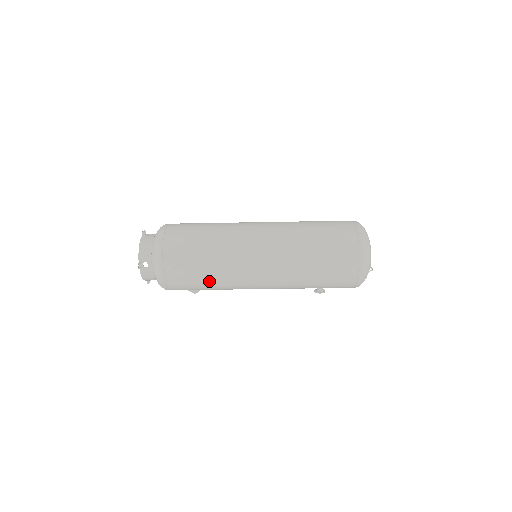
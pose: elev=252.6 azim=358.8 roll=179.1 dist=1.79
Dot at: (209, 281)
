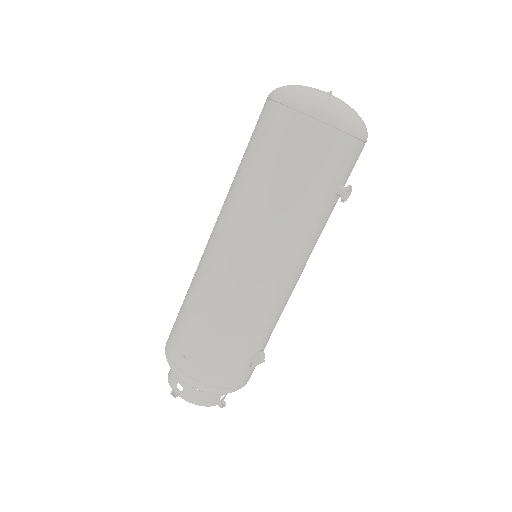
Dot at: (222, 330)
